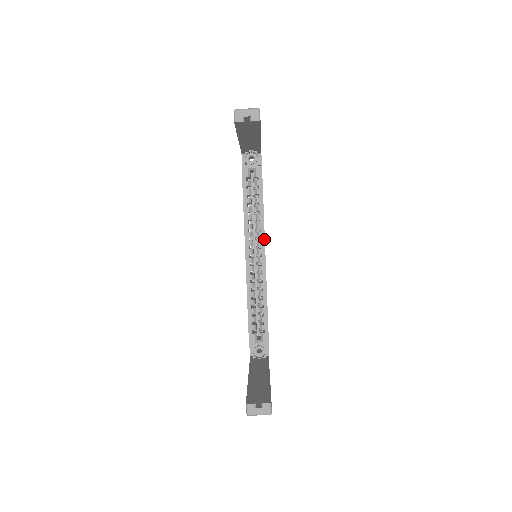
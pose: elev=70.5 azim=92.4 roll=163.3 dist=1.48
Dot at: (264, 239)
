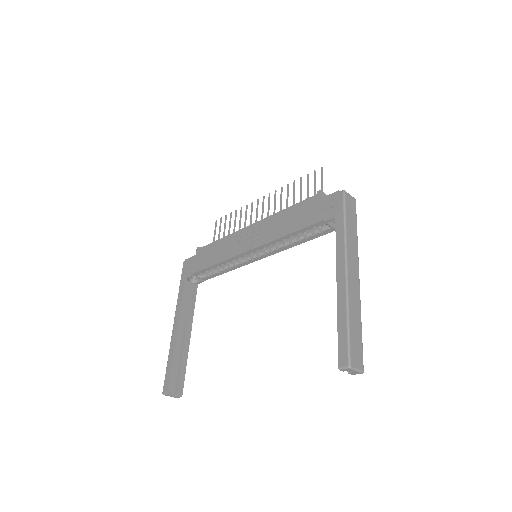
Dot at: occluded
